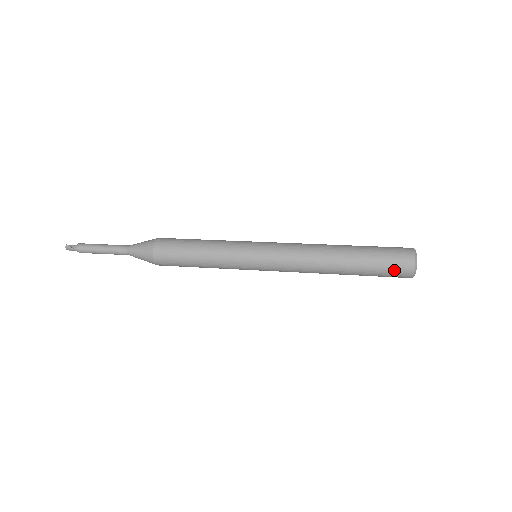
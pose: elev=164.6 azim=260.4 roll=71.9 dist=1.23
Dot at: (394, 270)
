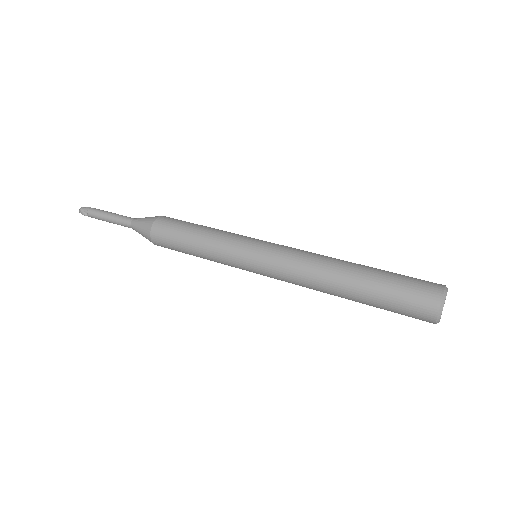
Dot at: occluded
